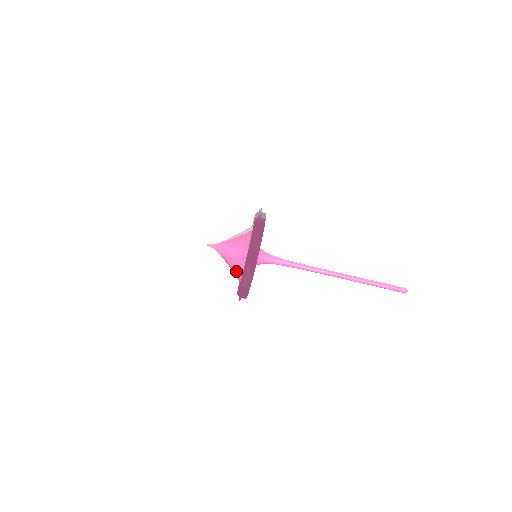
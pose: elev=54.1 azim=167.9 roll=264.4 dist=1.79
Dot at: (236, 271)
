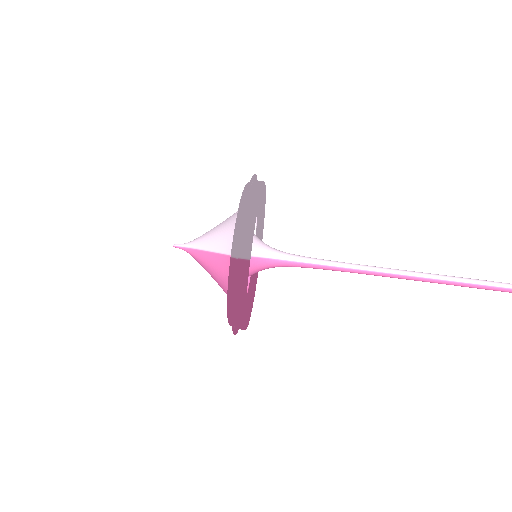
Dot at: occluded
